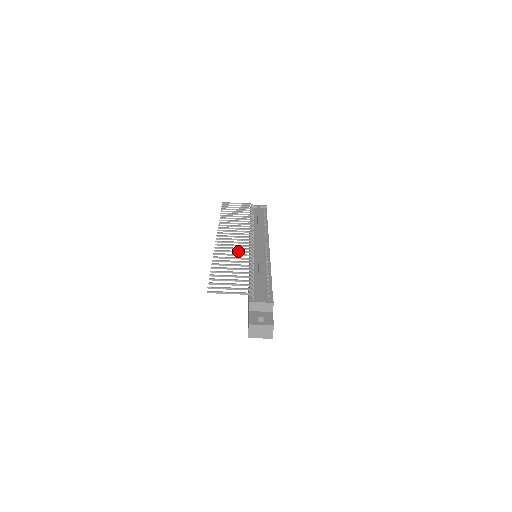
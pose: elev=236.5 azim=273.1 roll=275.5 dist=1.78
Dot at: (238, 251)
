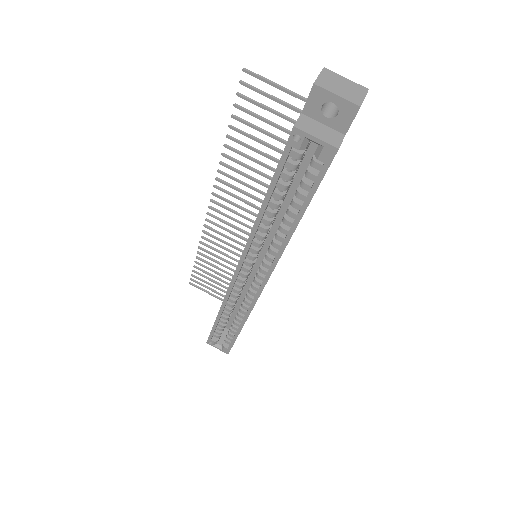
Dot at: (251, 194)
